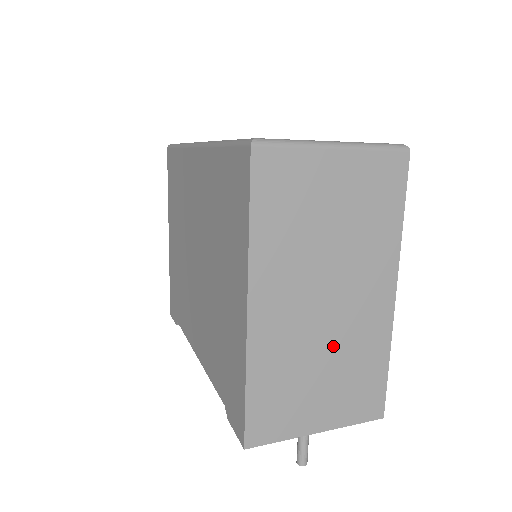
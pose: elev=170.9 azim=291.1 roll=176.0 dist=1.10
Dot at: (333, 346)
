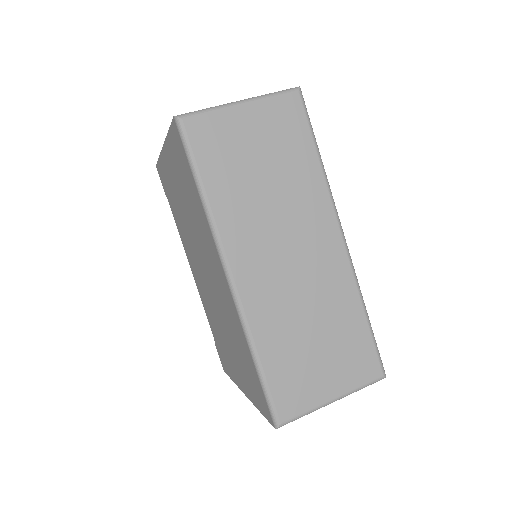
Dot at: occluded
